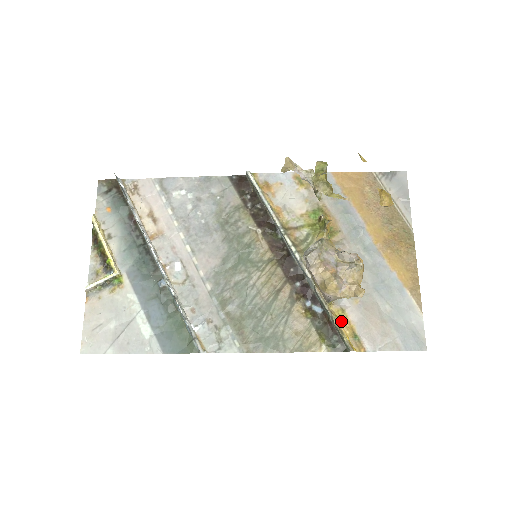
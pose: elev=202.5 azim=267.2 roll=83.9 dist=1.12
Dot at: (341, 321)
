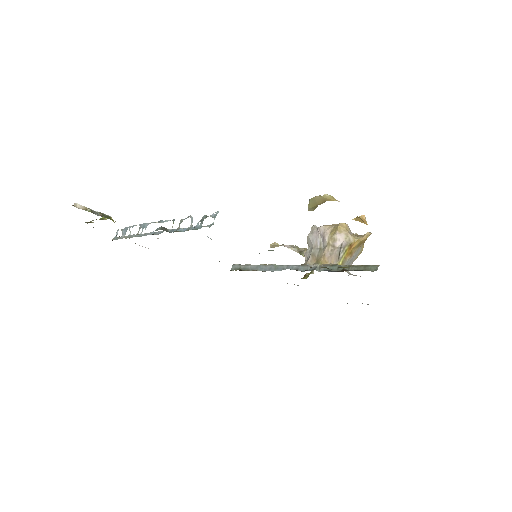
Dot at: occluded
